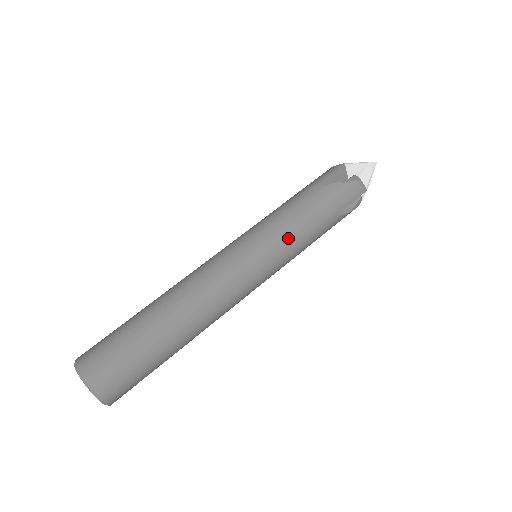
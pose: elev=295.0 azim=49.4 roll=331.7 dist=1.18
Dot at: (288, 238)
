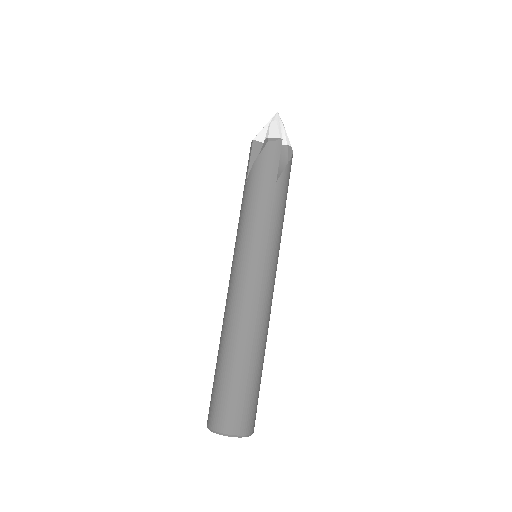
Dot at: (258, 226)
